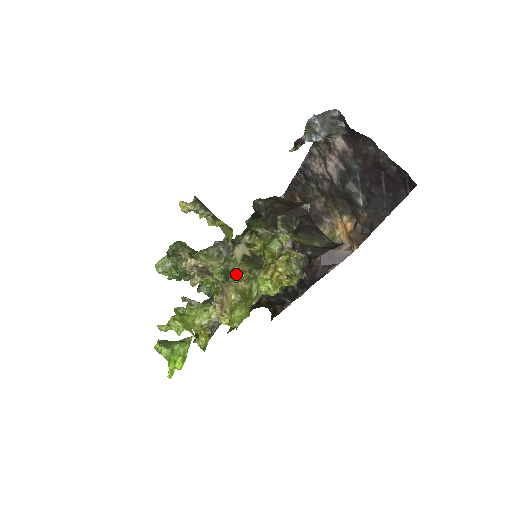
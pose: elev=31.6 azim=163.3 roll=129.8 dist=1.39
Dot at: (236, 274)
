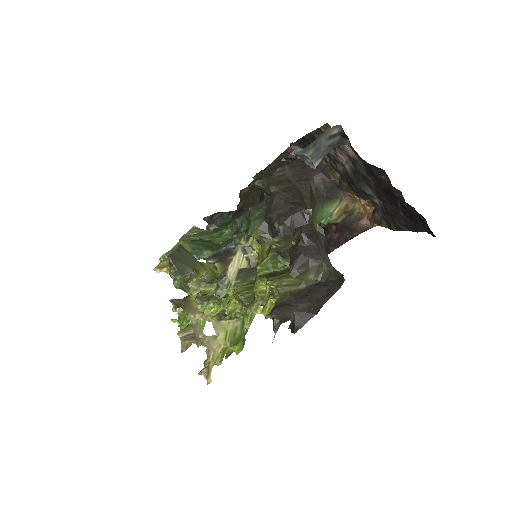
Dot at: (230, 298)
